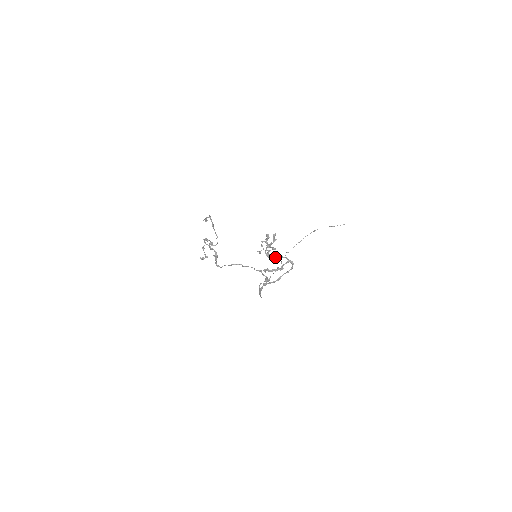
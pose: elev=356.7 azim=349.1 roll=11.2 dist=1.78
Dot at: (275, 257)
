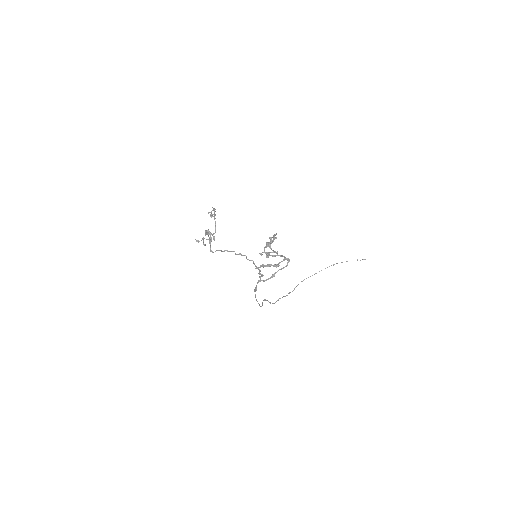
Dot at: (273, 256)
